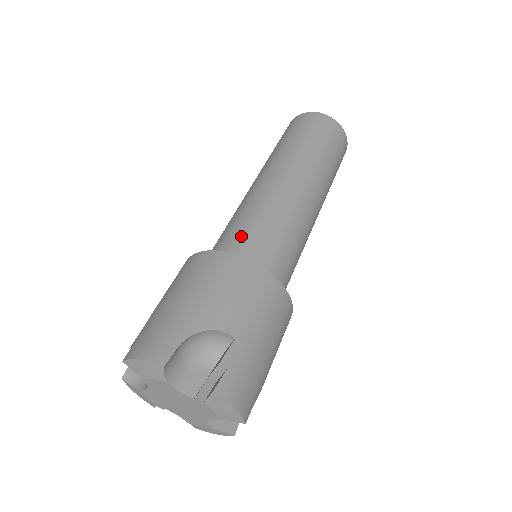
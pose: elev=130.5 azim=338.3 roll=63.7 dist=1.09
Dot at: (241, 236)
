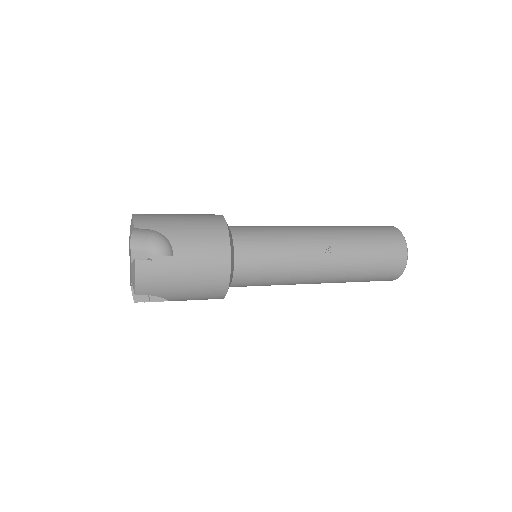
Dot at: occluded
